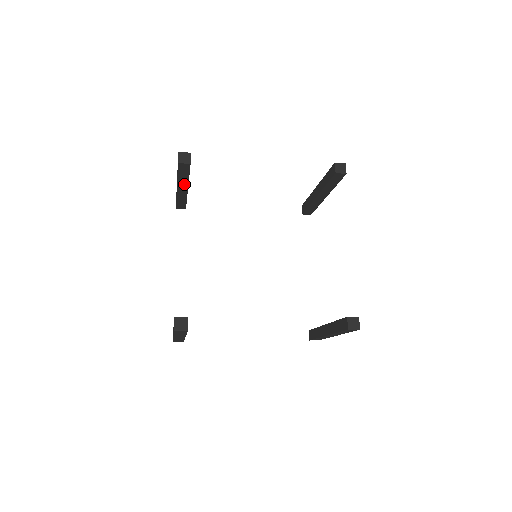
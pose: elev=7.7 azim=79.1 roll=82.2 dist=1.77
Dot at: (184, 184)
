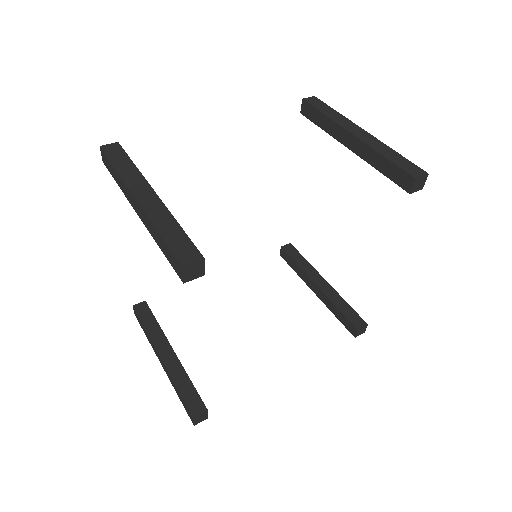
Dot at: occluded
